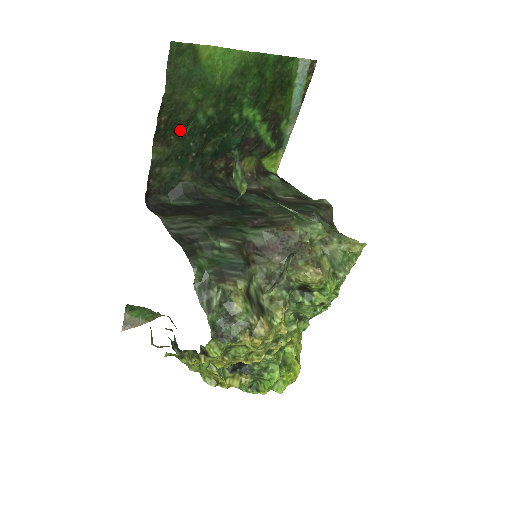
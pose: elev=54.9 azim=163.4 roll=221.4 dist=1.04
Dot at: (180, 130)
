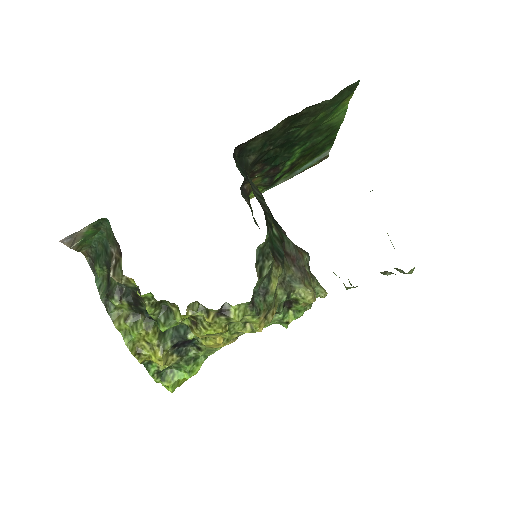
Dot at: (292, 126)
